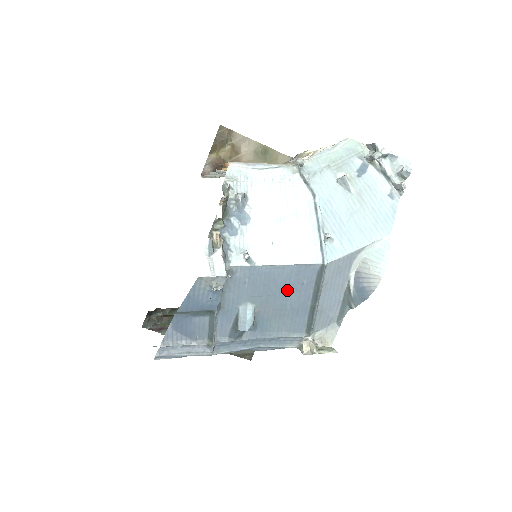
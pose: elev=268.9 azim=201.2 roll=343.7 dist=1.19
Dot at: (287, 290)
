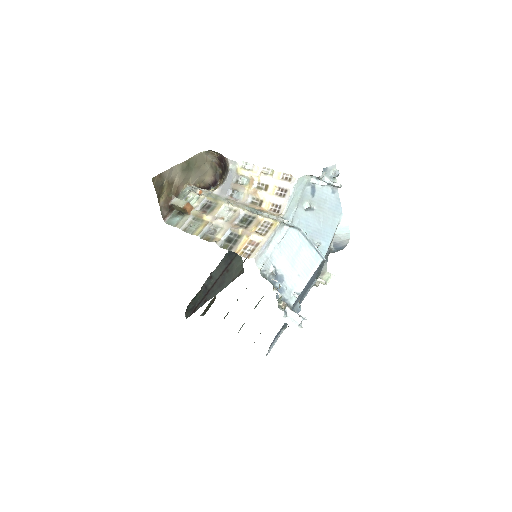
Dot at: occluded
